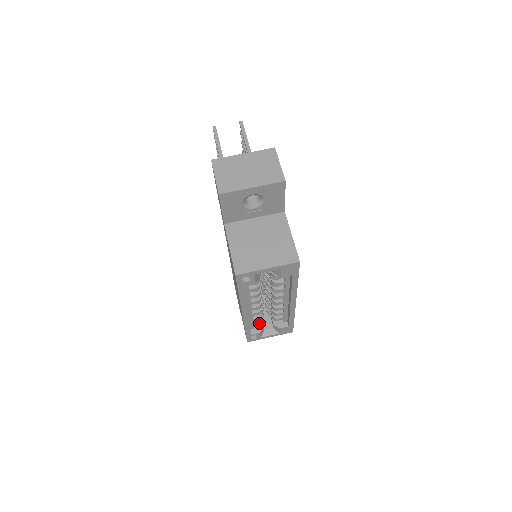
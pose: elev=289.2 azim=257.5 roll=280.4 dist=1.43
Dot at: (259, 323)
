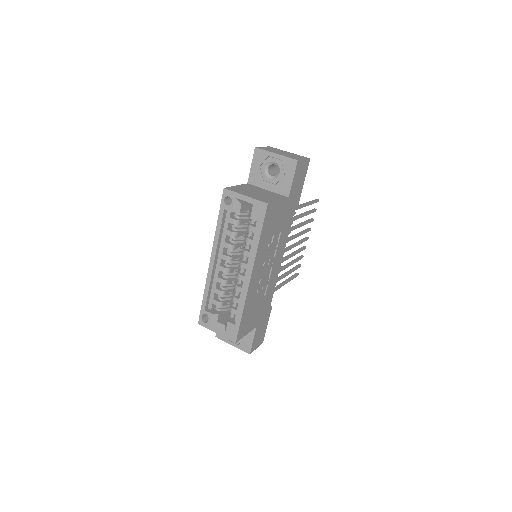
Dot at: (217, 303)
